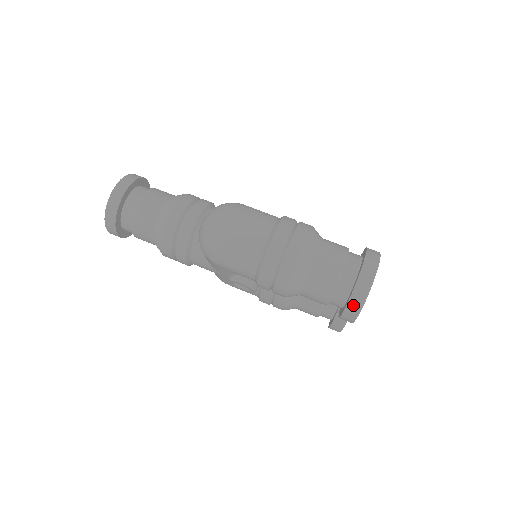
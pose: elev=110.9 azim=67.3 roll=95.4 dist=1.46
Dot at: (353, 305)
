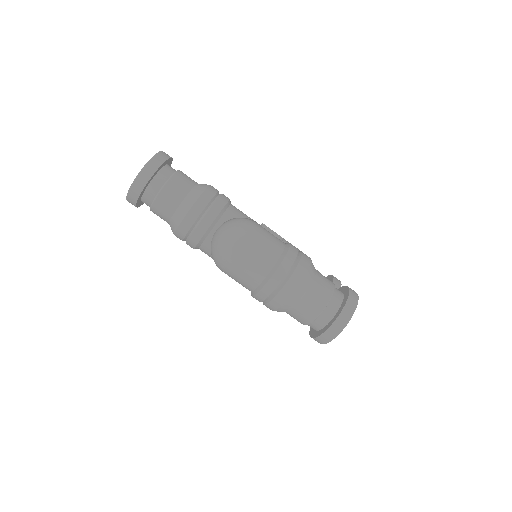
Dot at: (323, 338)
